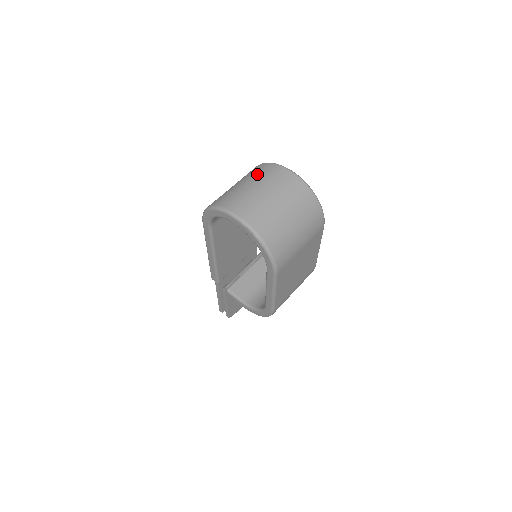
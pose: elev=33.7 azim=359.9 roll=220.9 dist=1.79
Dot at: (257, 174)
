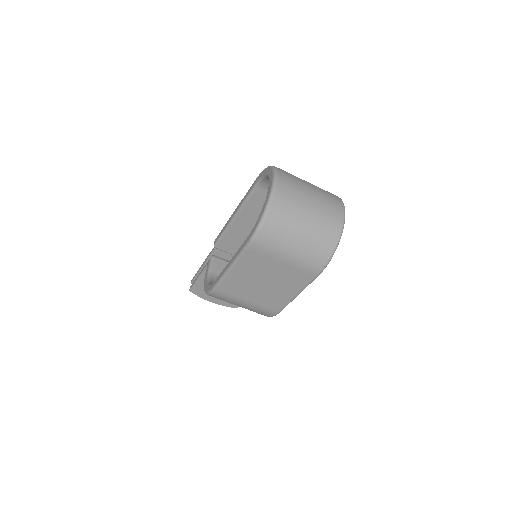
Dot at: occluded
